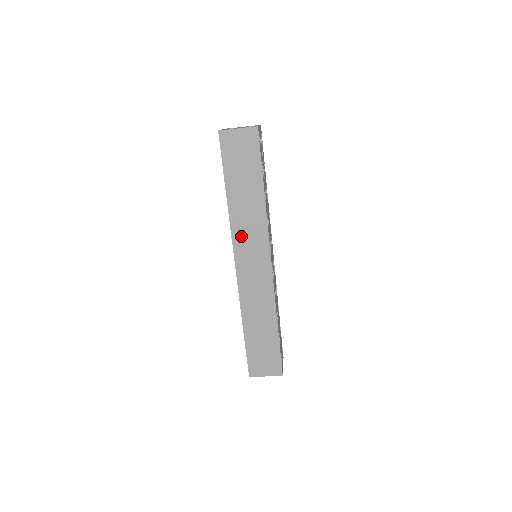
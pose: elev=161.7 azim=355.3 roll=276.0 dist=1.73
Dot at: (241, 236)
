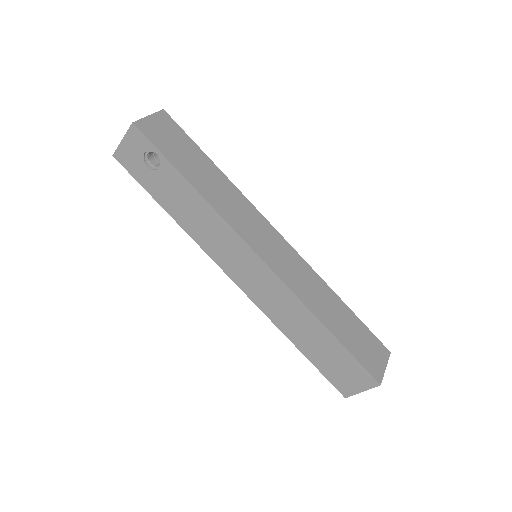
Dot at: (239, 223)
